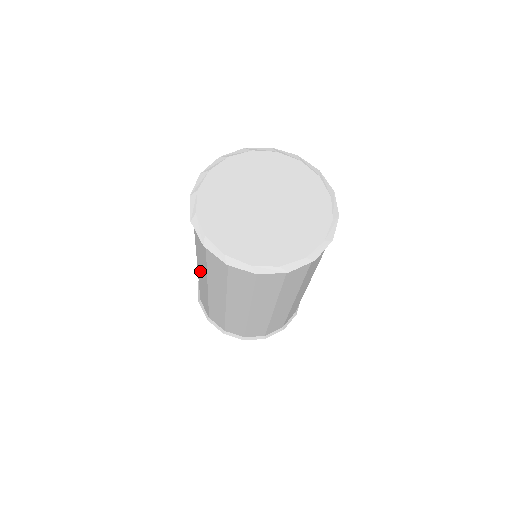
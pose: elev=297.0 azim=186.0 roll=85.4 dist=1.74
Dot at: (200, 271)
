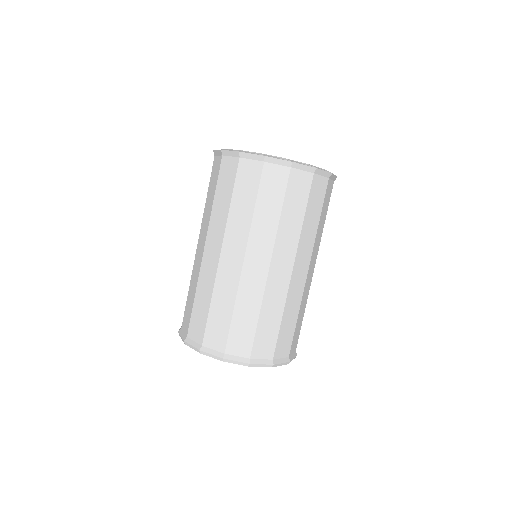
Dot at: (210, 241)
